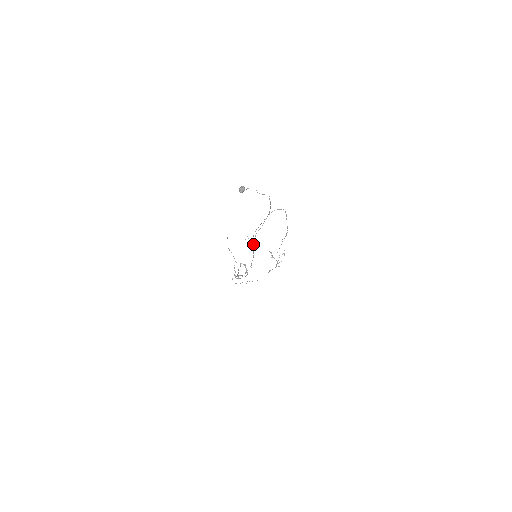
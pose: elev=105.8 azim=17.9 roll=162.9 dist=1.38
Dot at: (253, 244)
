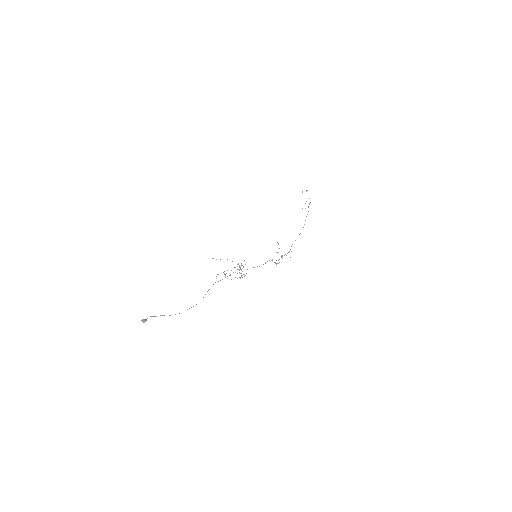
Dot at: (229, 275)
